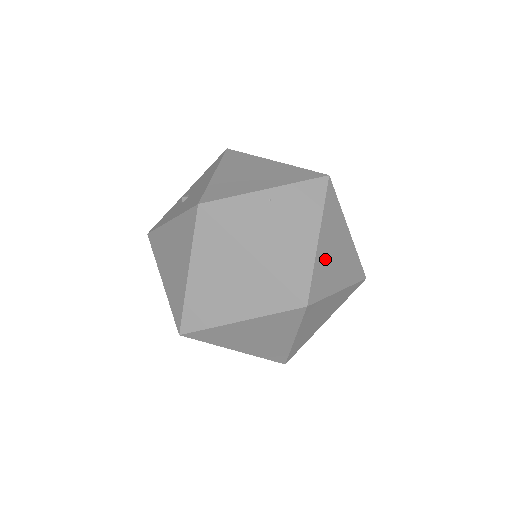
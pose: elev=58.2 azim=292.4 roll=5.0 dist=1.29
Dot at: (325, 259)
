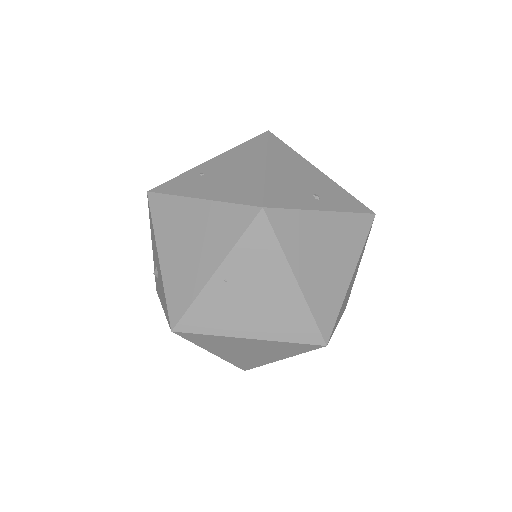
Dot at: (317, 283)
